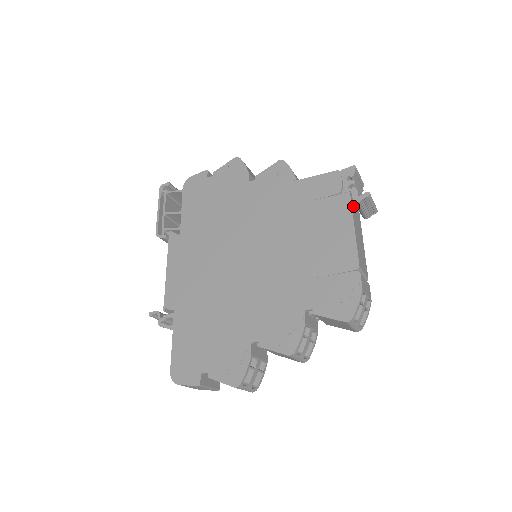
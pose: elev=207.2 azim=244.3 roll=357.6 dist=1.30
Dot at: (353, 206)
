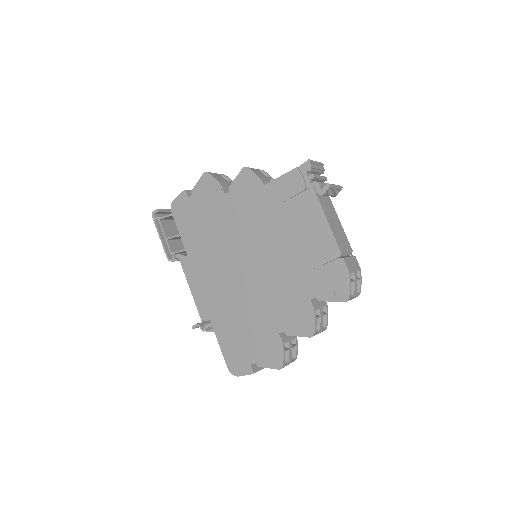
Dot at: (320, 197)
